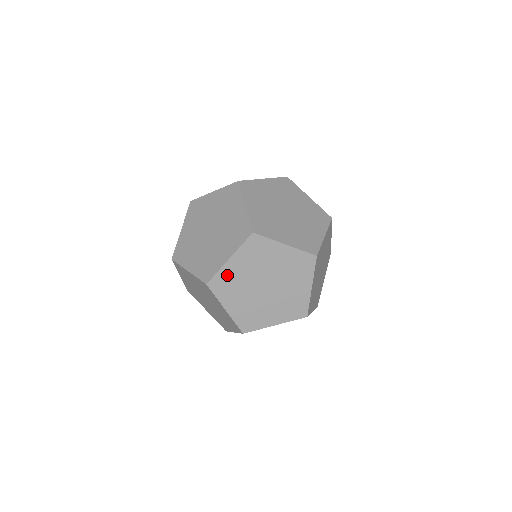
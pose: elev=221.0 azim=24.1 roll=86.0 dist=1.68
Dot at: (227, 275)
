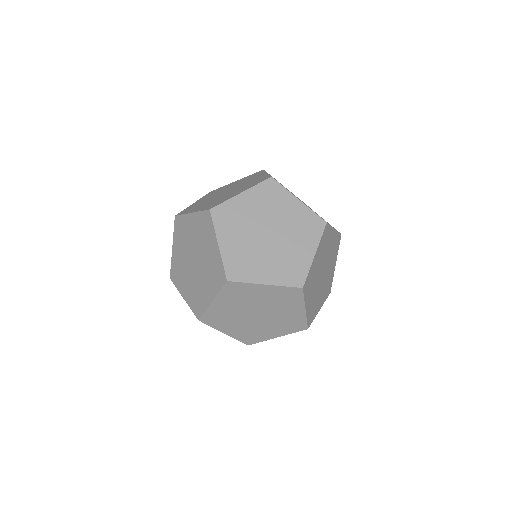
Dot at: (233, 208)
